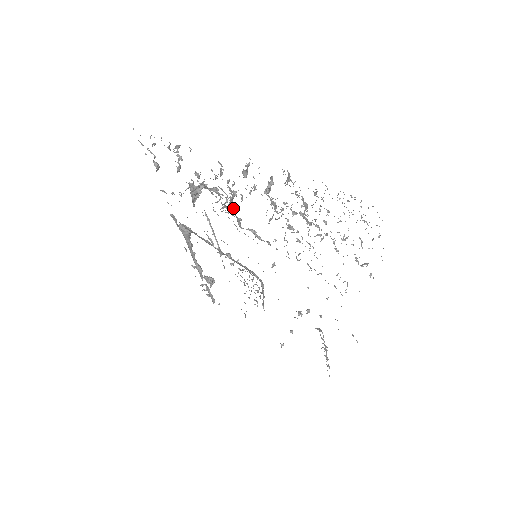
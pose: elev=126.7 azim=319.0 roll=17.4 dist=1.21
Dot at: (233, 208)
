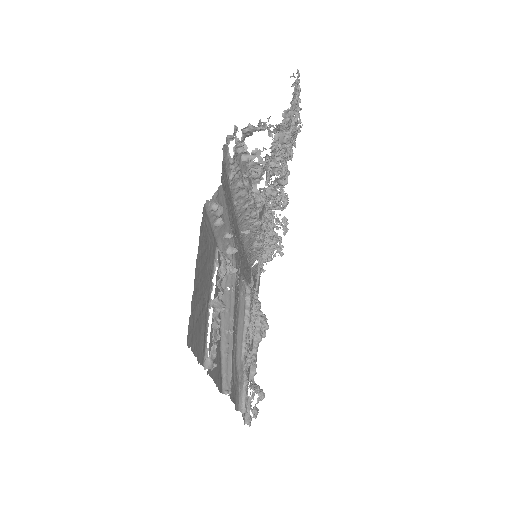
Dot at: (265, 222)
